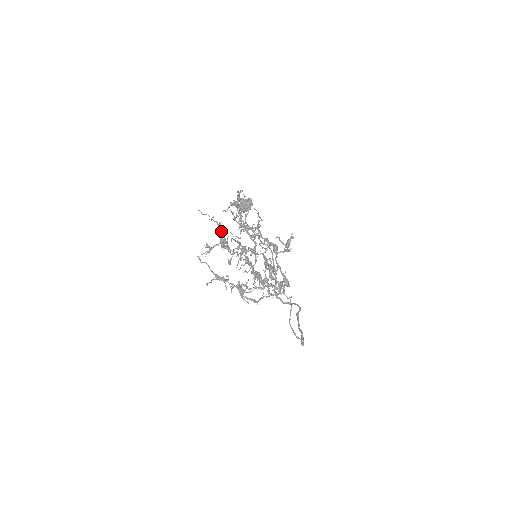
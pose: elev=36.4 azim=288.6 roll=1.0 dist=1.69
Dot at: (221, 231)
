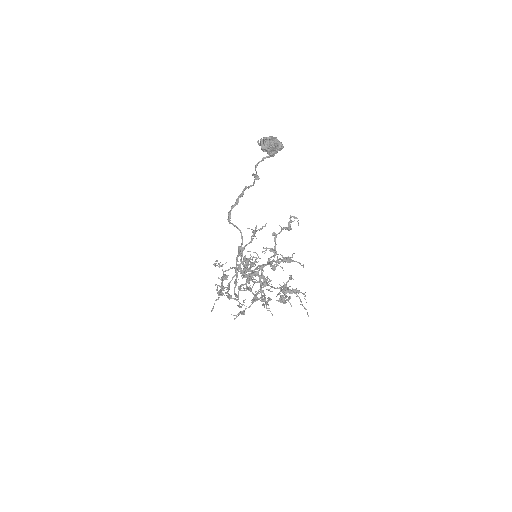
Dot at: occluded
